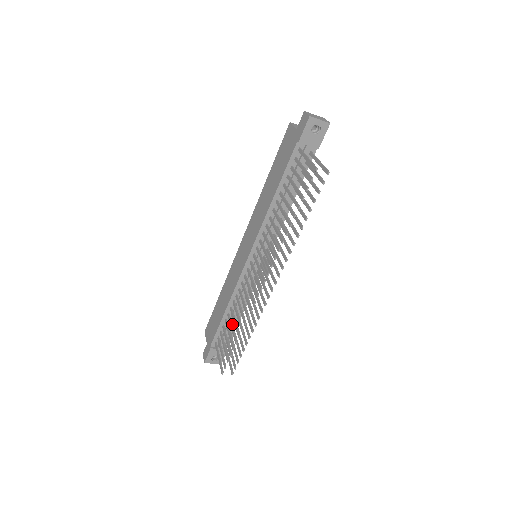
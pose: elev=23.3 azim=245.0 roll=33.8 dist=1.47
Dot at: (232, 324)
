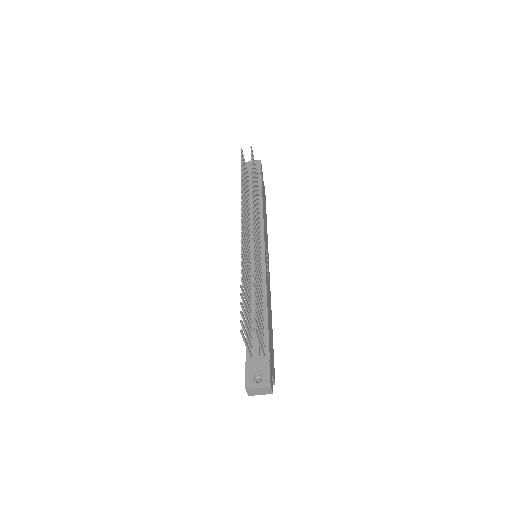
Dot at: (247, 302)
